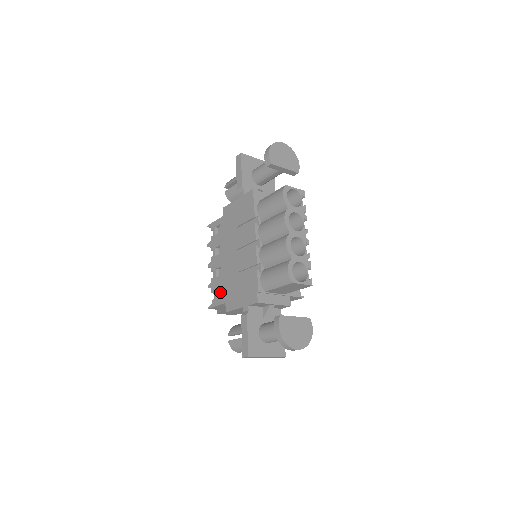
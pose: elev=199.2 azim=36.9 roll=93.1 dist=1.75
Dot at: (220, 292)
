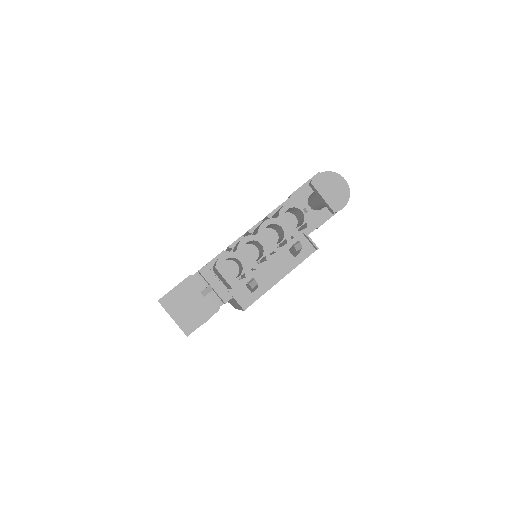
Dot at: occluded
